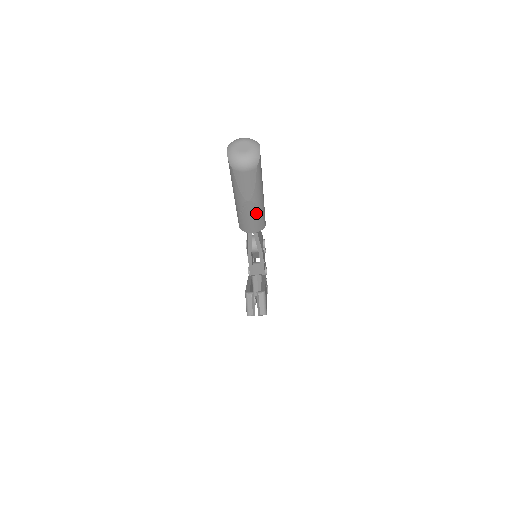
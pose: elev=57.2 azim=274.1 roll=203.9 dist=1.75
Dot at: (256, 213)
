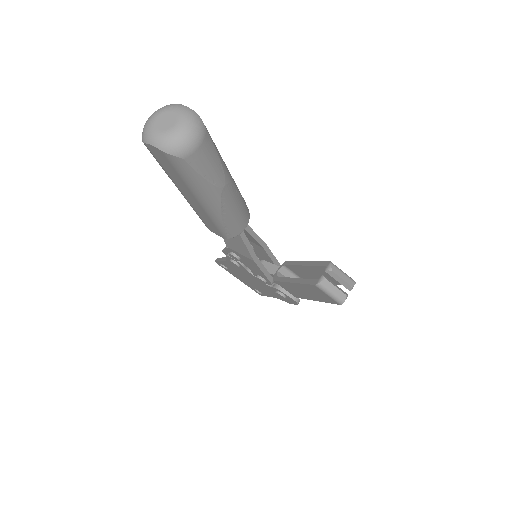
Dot at: (237, 197)
